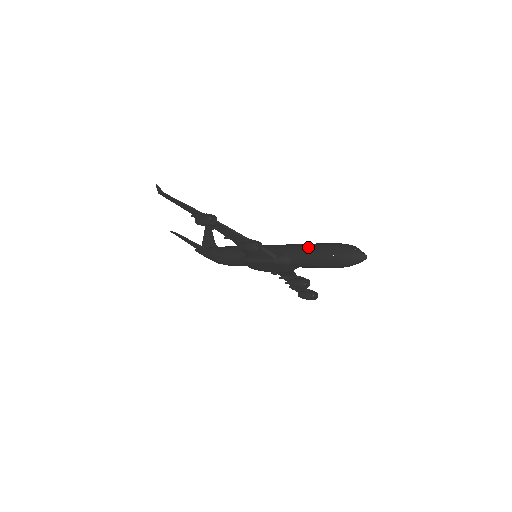
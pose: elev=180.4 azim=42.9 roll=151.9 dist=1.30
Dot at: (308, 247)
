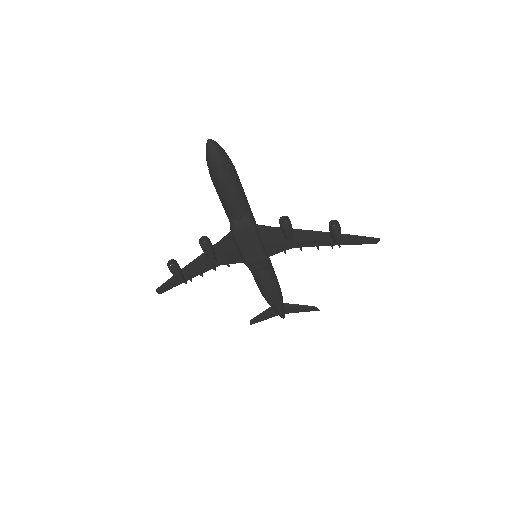
Dot at: occluded
